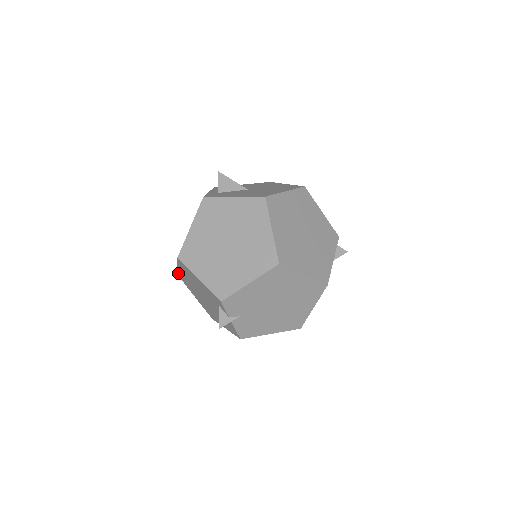
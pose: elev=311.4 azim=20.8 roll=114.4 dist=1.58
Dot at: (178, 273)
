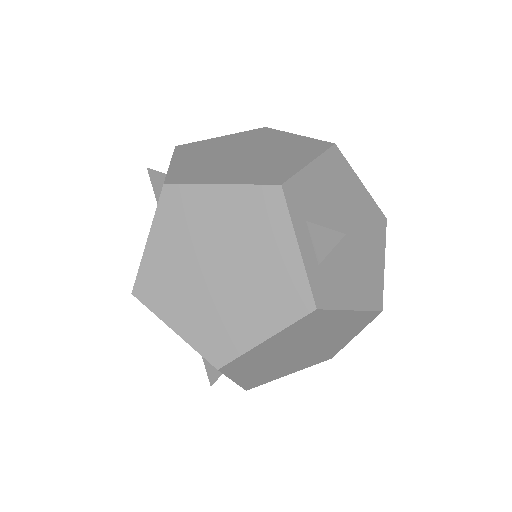
Dot at: (146, 306)
